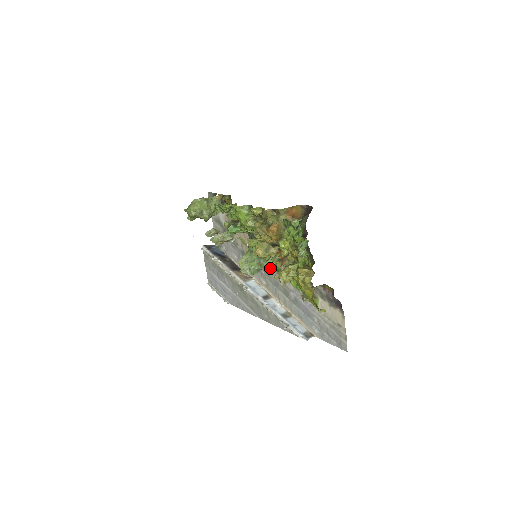
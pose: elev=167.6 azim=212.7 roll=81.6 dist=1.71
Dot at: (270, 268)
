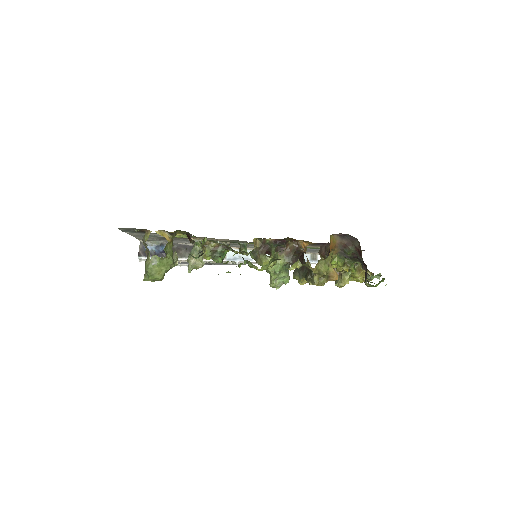
Dot at: occluded
